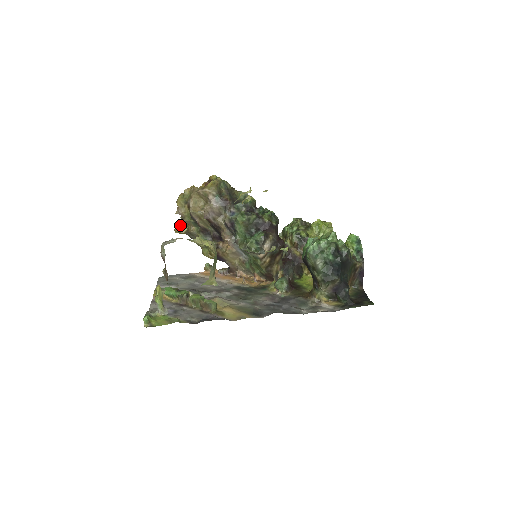
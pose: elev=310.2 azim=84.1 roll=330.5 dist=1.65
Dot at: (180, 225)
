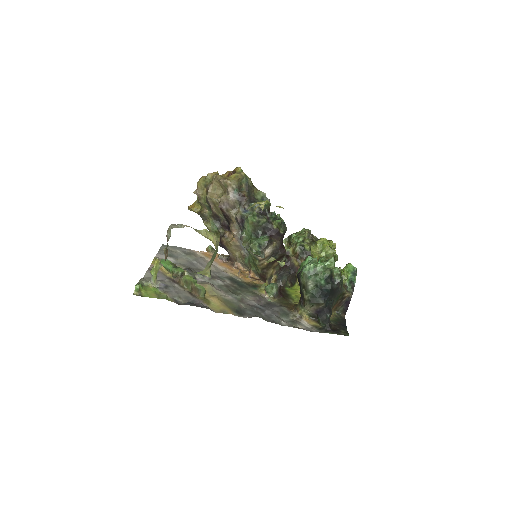
Dot at: (195, 204)
